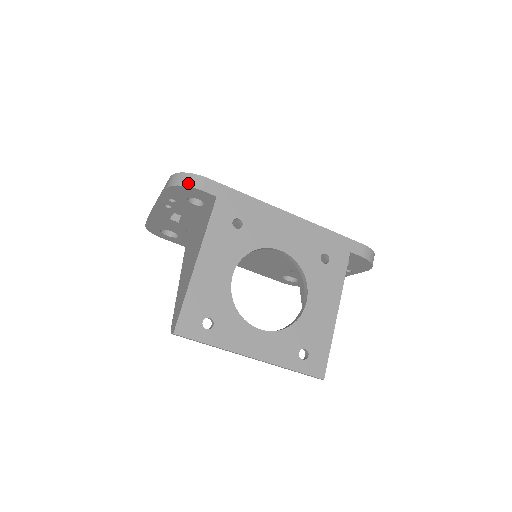
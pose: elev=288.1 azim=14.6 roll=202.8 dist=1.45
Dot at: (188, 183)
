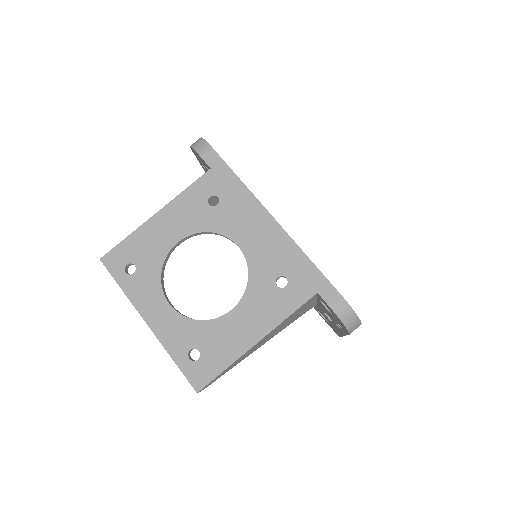
Dot at: (196, 147)
